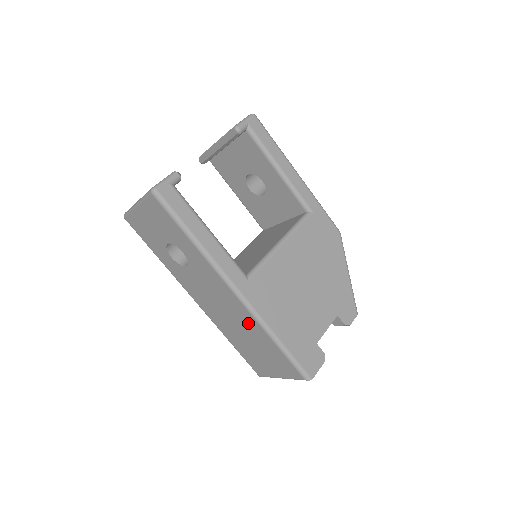
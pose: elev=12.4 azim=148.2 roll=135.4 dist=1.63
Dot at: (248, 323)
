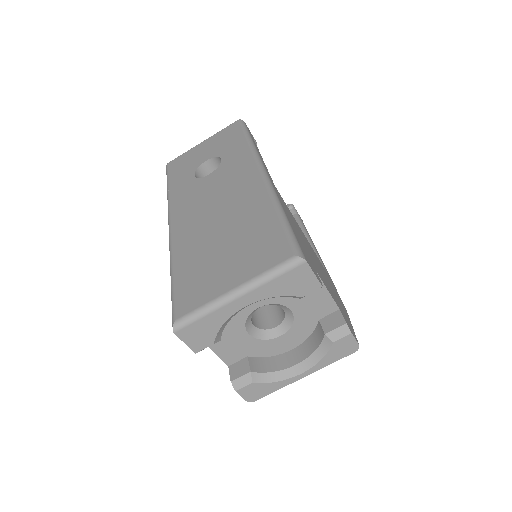
Dot at: (249, 204)
